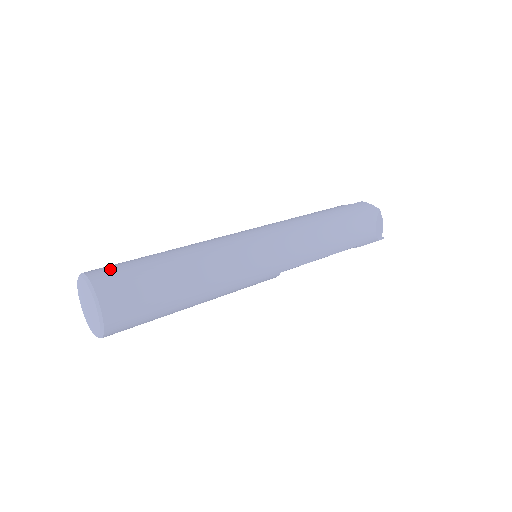
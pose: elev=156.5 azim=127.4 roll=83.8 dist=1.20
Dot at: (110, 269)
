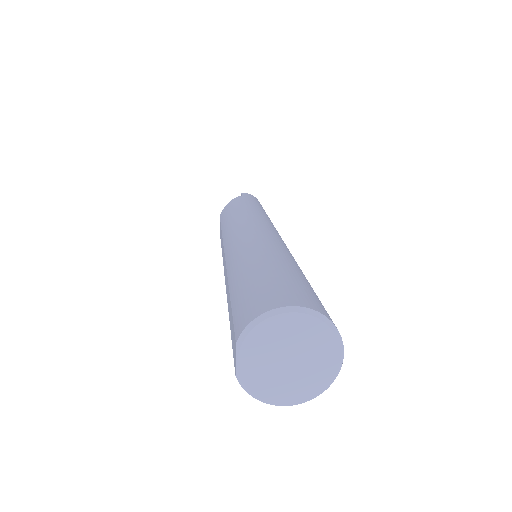
Dot at: (293, 291)
